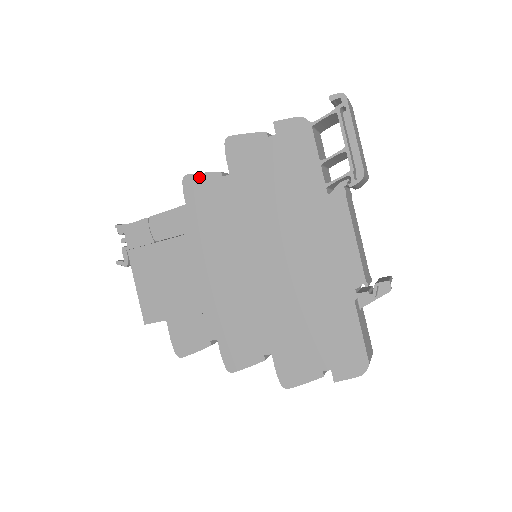
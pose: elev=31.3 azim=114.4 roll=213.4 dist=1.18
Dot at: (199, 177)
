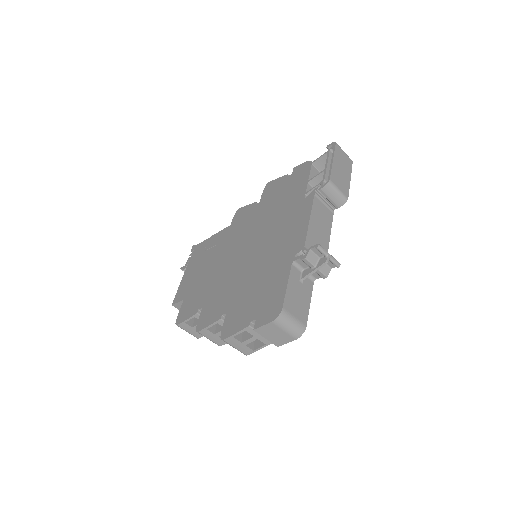
Dot at: (244, 208)
